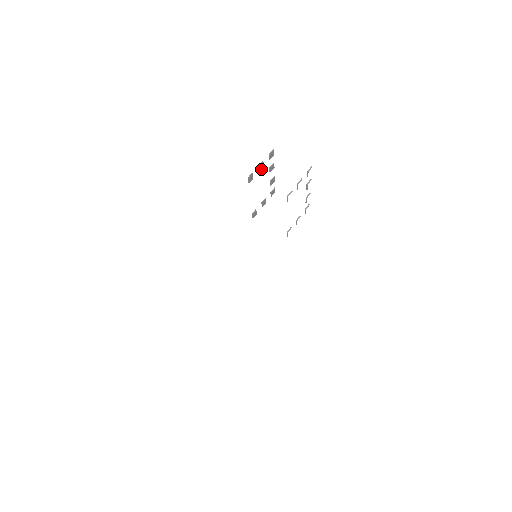
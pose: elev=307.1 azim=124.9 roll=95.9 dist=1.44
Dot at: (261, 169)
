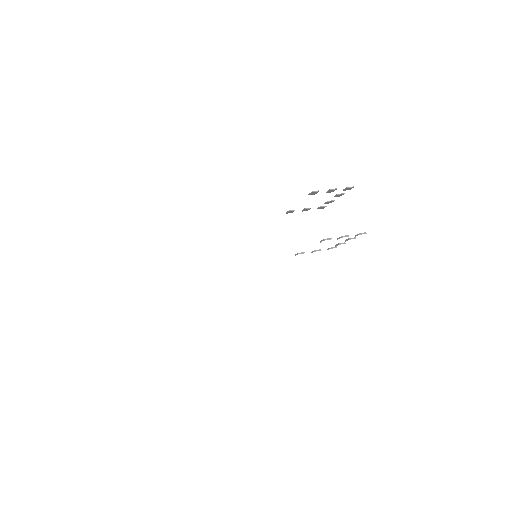
Dot at: (329, 192)
